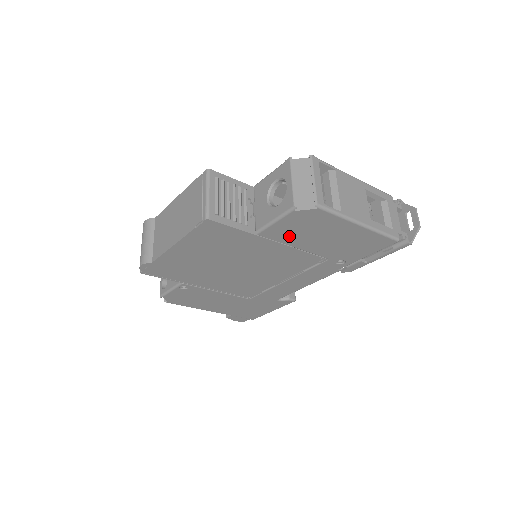
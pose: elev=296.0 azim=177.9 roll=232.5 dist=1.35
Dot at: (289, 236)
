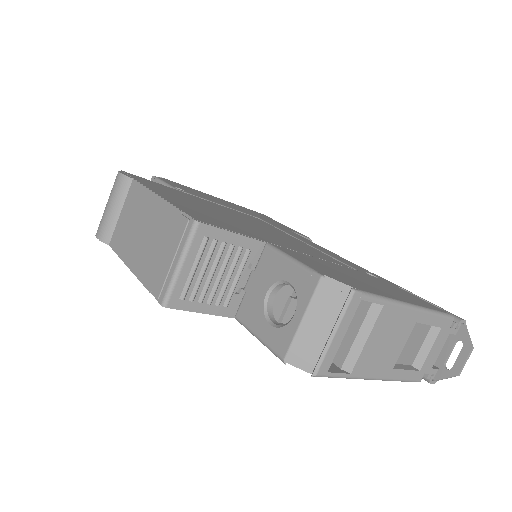
Dot at: occluded
